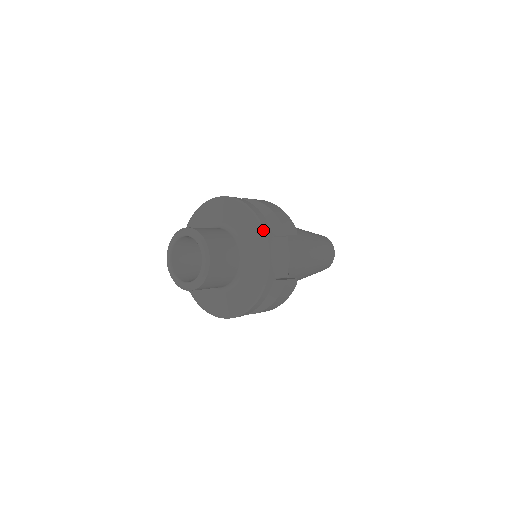
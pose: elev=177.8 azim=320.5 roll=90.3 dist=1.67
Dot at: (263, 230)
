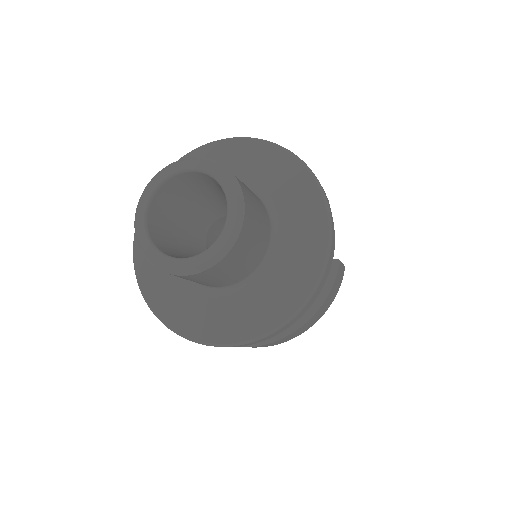
Dot at: (305, 166)
